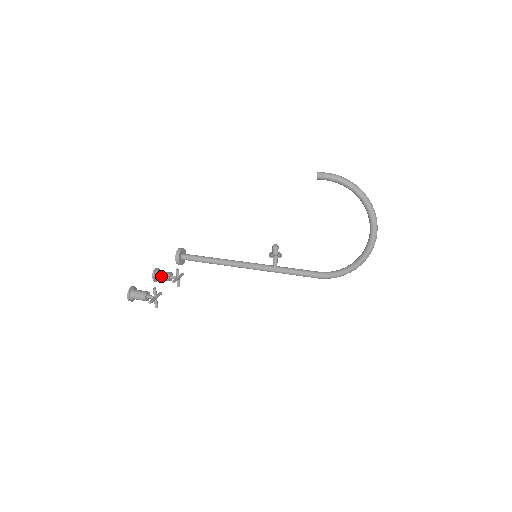
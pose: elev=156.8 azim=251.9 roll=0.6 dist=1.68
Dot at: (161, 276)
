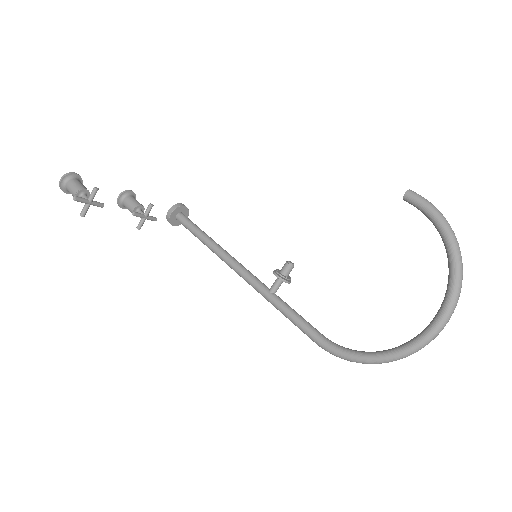
Dot at: (128, 201)
